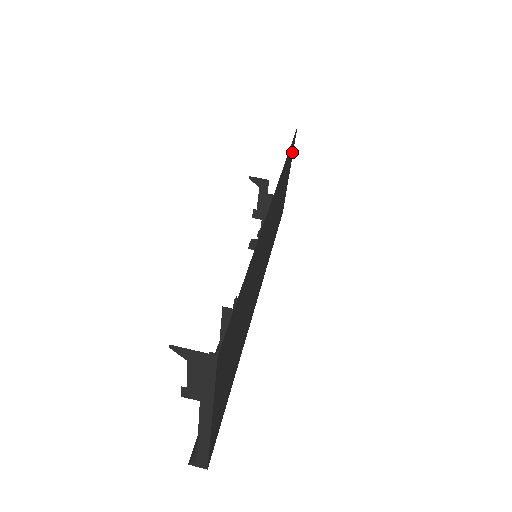
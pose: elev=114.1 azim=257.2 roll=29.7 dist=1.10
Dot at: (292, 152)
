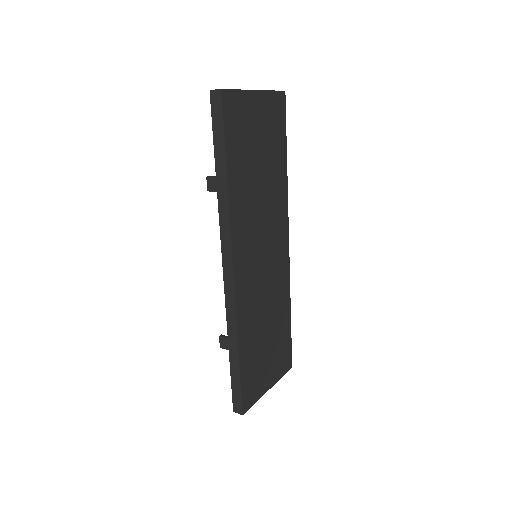
Dot at: (281, 370)
